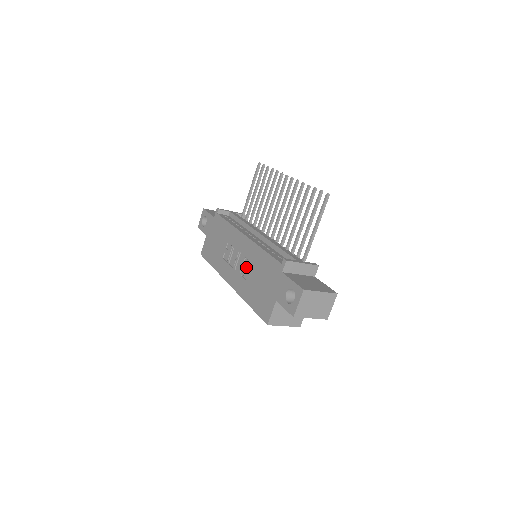
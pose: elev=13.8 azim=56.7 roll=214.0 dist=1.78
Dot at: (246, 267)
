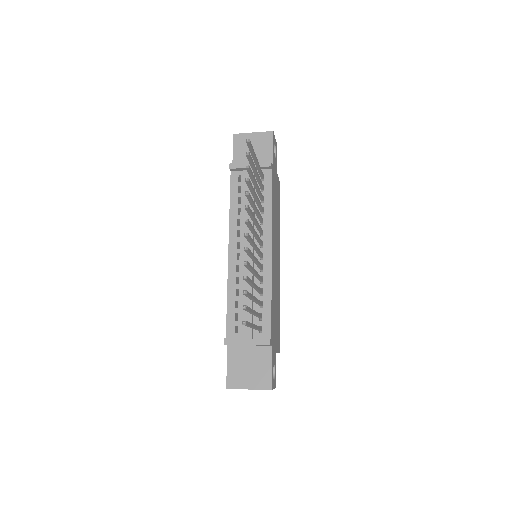
Dot at: occluded
